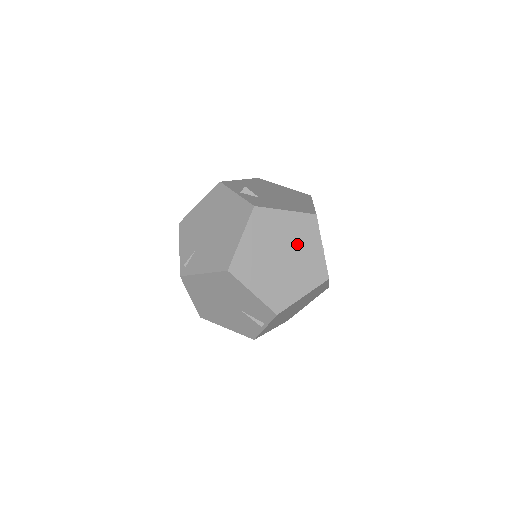
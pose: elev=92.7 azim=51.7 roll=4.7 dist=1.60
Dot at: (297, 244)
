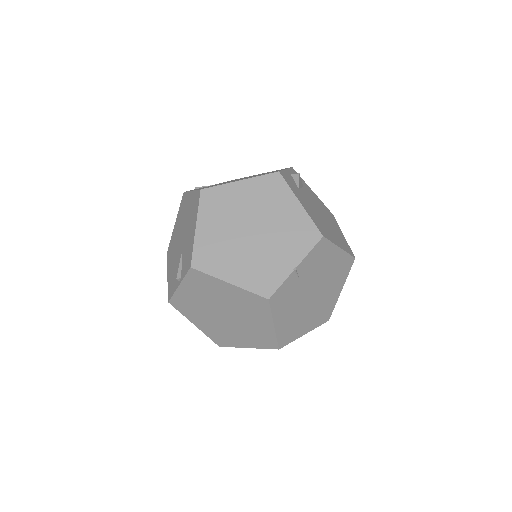
Dot at: (277, 237)
